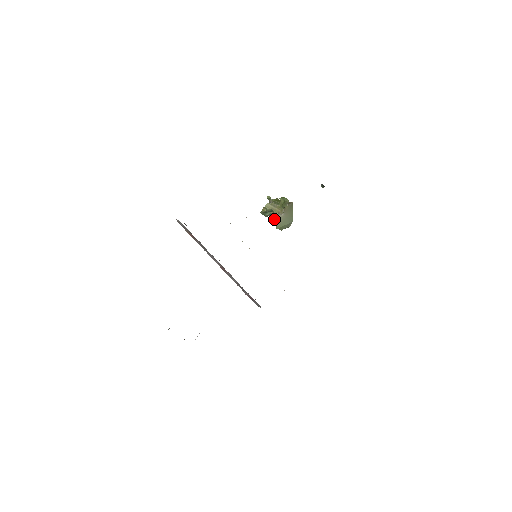
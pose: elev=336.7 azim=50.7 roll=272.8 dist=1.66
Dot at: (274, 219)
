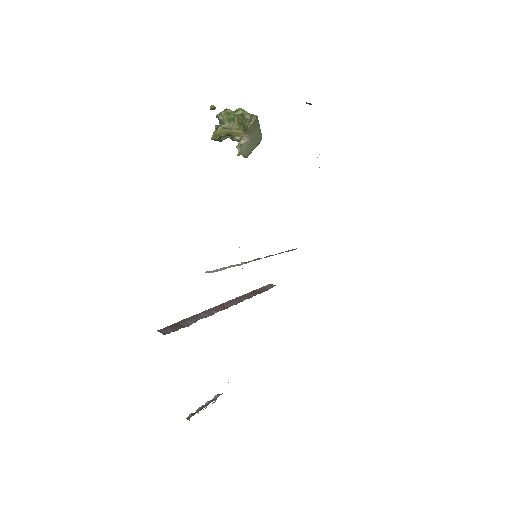
Dot at: (238, 150)
